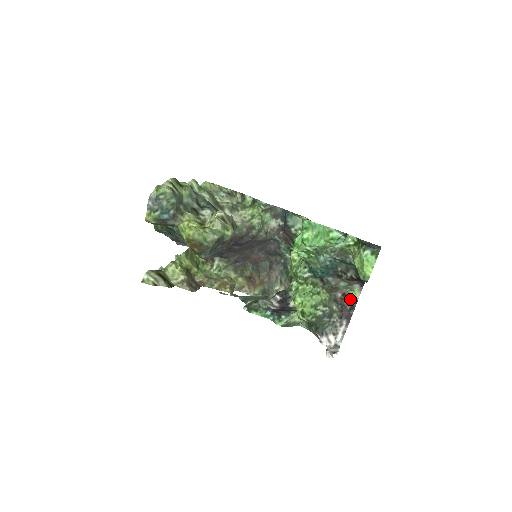
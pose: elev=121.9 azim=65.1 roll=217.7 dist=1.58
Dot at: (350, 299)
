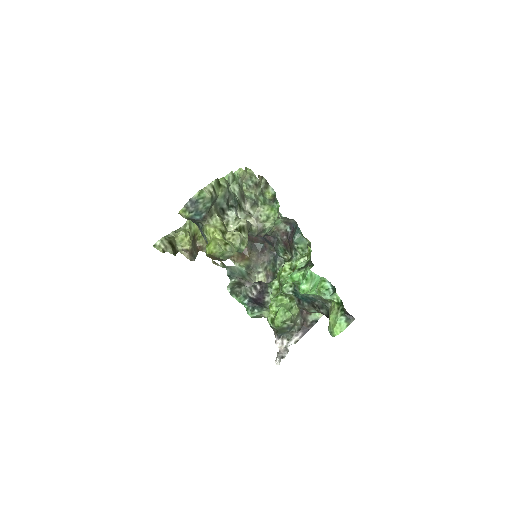
Dot at: (313, 317)
